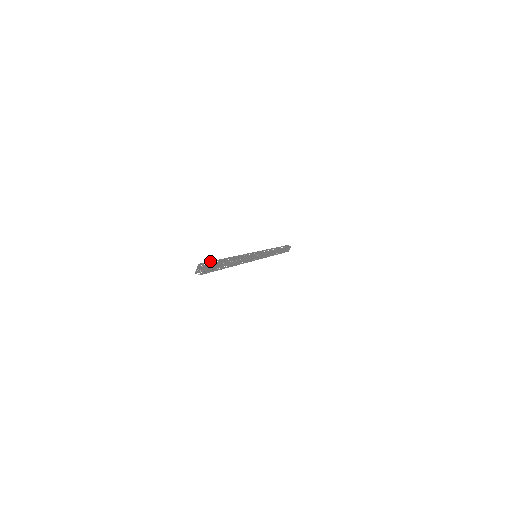
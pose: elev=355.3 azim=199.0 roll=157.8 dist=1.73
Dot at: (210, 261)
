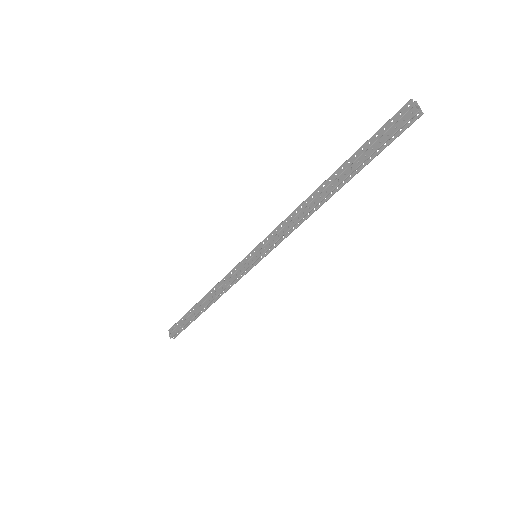
Dot at: occluded
